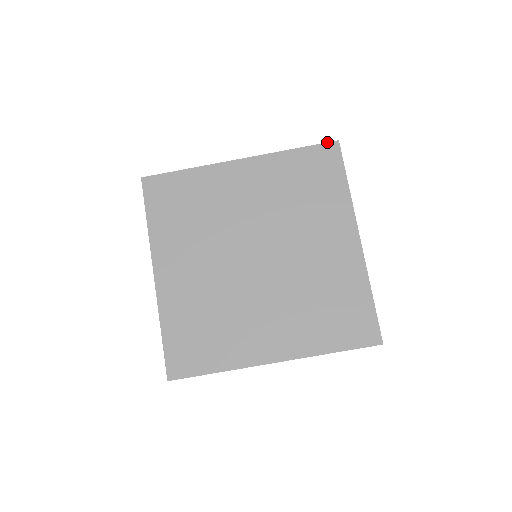
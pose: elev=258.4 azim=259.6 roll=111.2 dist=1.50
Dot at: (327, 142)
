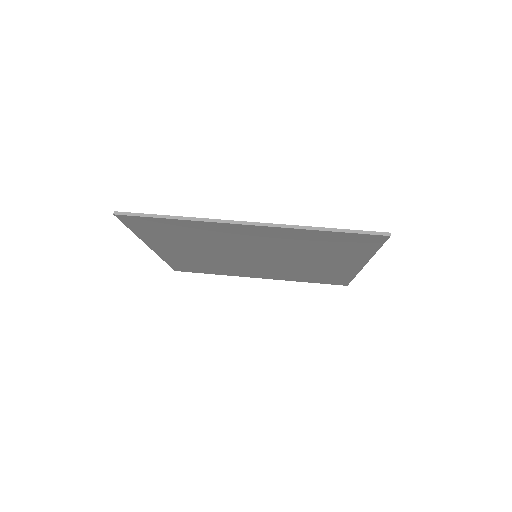
Dot at: occluded
